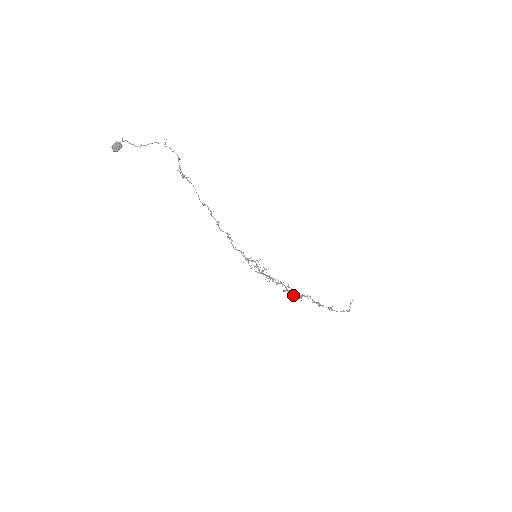
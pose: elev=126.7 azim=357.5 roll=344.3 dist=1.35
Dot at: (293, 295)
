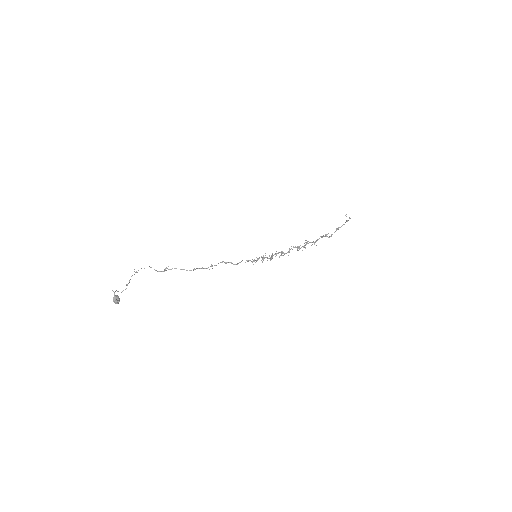
Dot at: occluded
